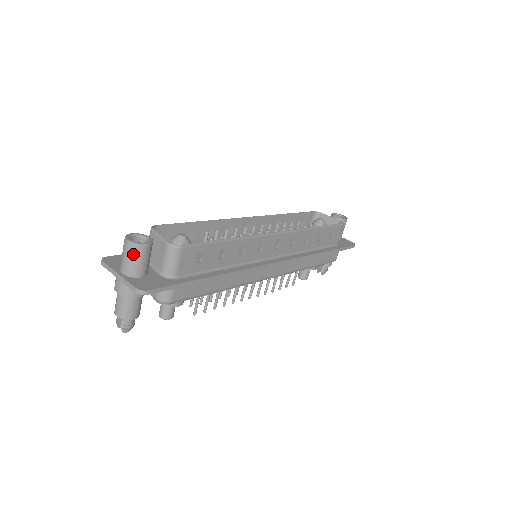
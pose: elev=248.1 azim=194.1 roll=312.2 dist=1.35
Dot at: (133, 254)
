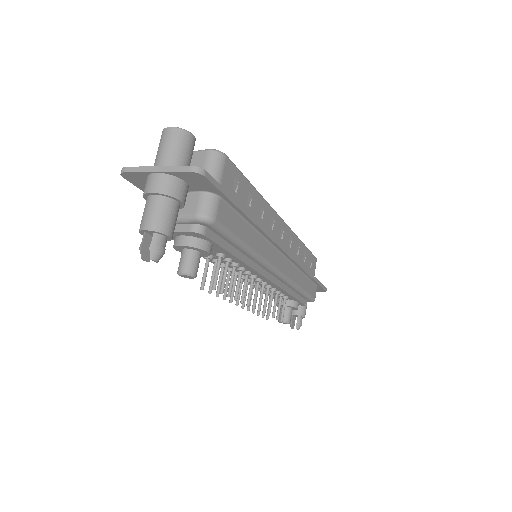
Dot at: (178, 141)
